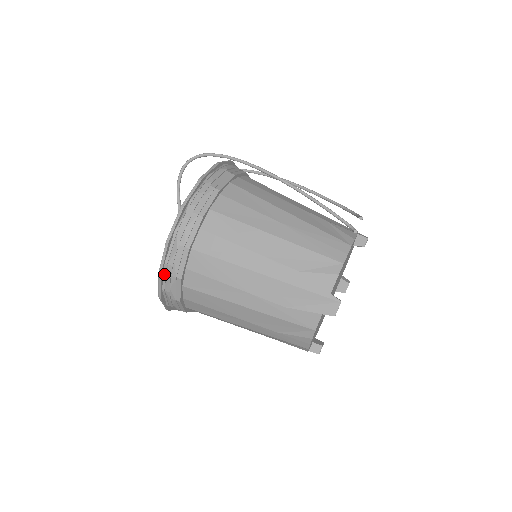
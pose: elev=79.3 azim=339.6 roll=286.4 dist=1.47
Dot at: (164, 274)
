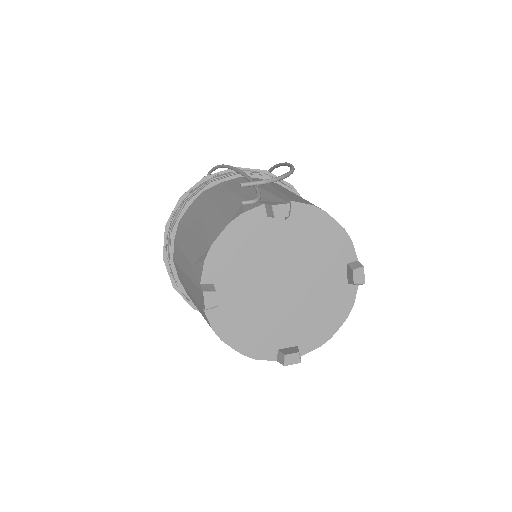
Dot at: occluded
